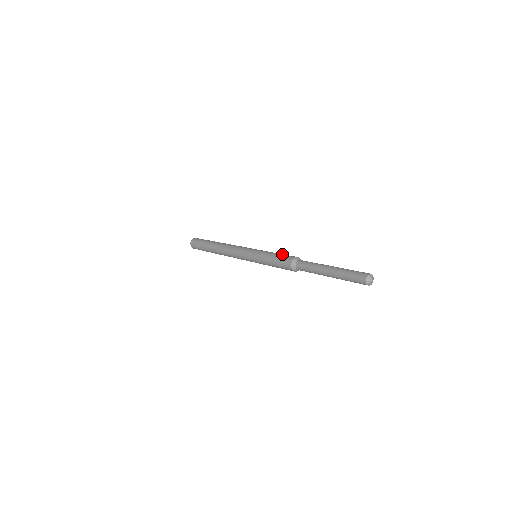
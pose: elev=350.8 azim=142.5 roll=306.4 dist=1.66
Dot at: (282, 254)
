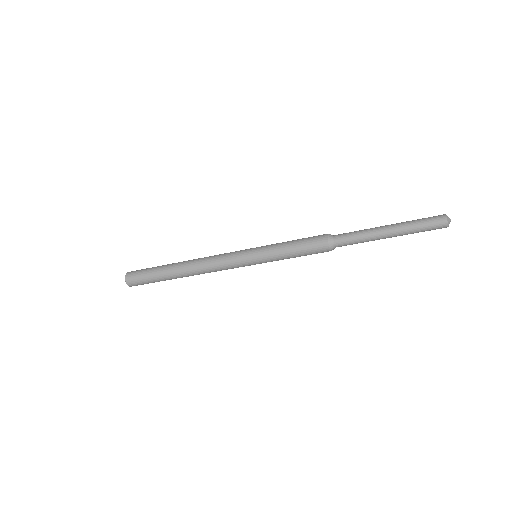
Dot at: occluded
